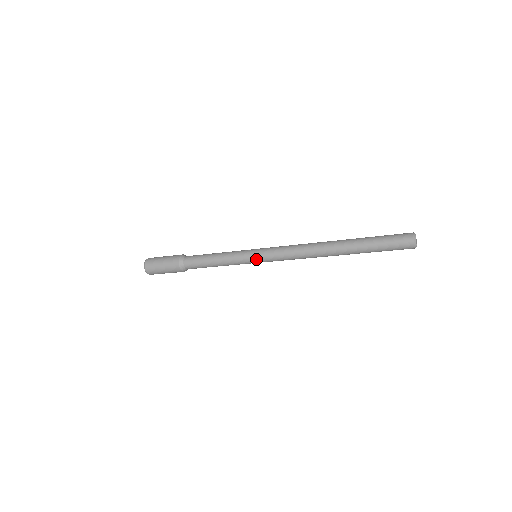
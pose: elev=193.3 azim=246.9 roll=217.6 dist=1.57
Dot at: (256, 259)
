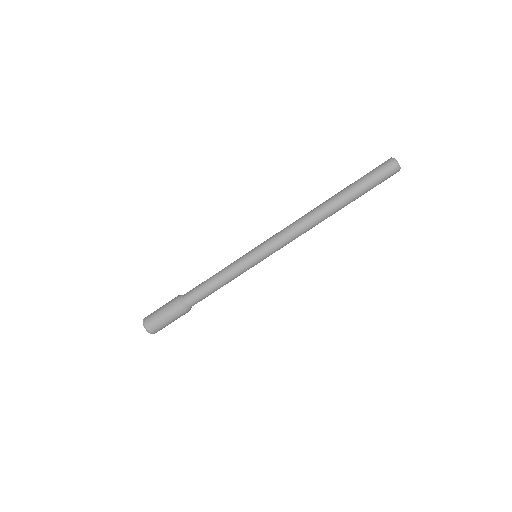
Dot at: (256, 253)
